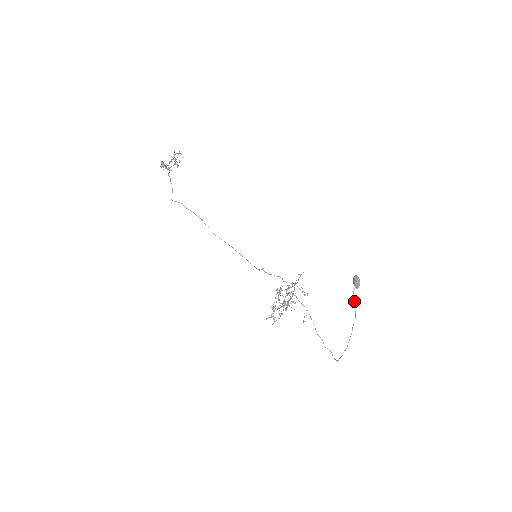
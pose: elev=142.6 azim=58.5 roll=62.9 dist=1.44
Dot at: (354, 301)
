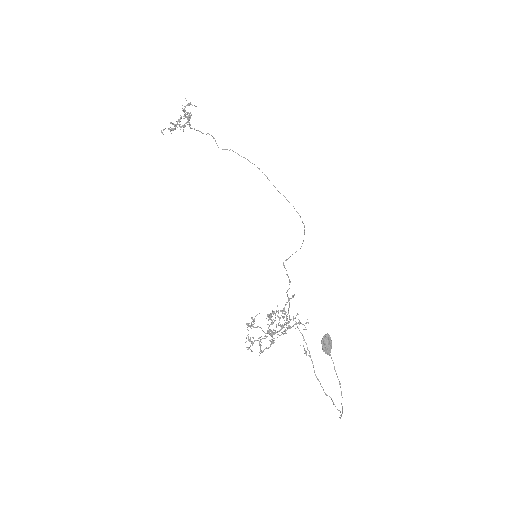
Dot at: occluded
